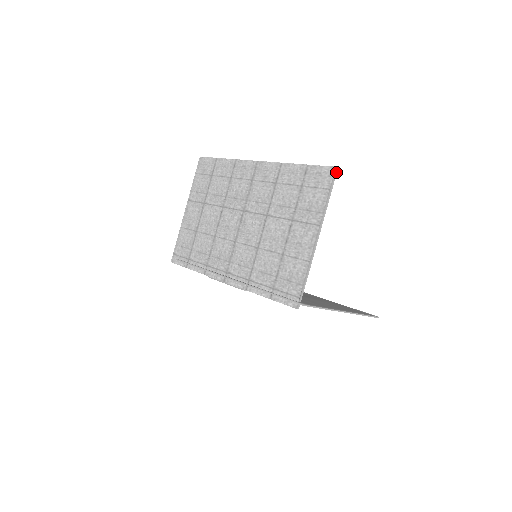
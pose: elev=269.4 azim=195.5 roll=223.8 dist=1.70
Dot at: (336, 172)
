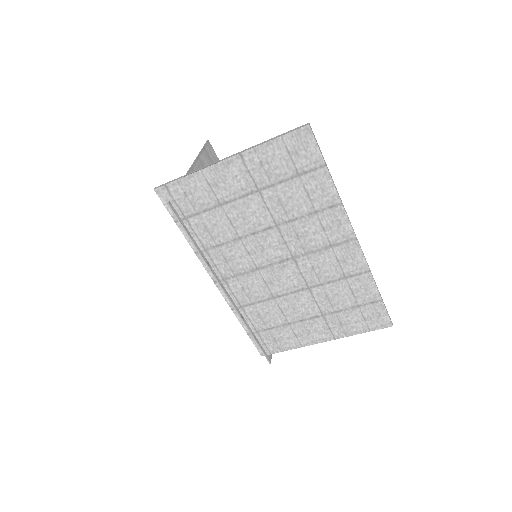
Dot at: (388, 325)
